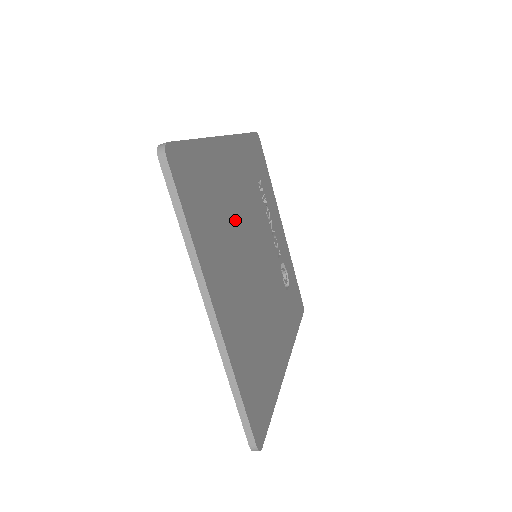
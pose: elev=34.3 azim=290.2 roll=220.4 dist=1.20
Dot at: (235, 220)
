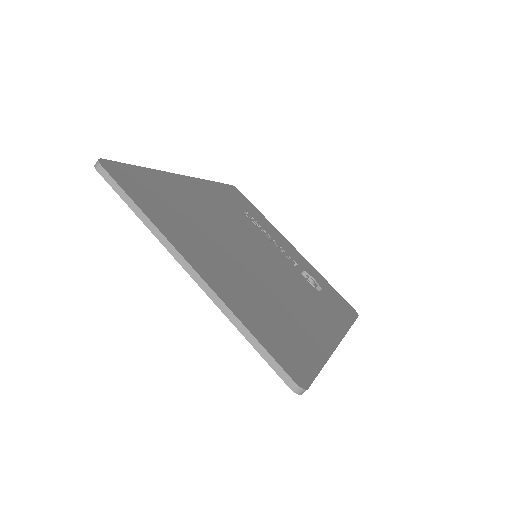
Dot at: (211, 223)
